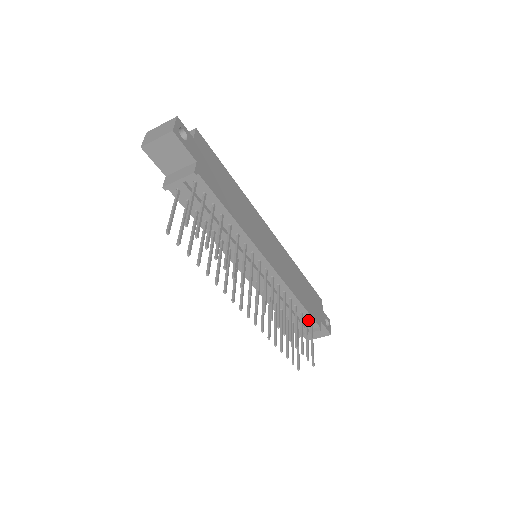
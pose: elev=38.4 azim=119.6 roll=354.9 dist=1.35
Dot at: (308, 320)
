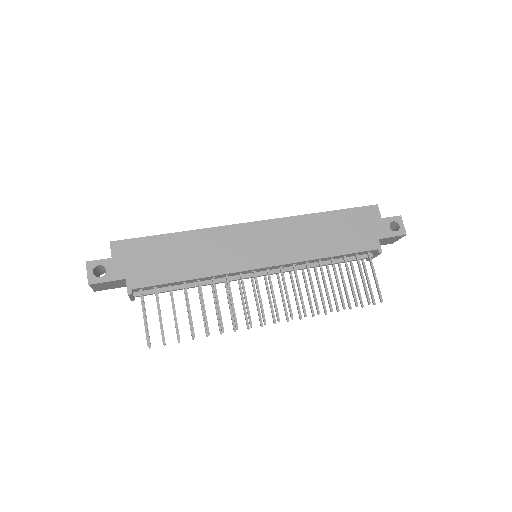
Dot at: (359, 253)
